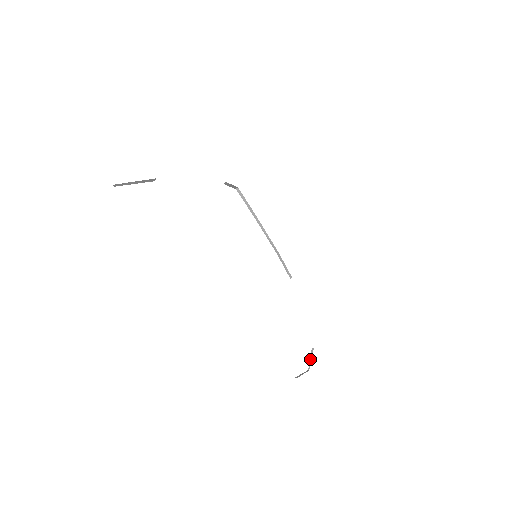
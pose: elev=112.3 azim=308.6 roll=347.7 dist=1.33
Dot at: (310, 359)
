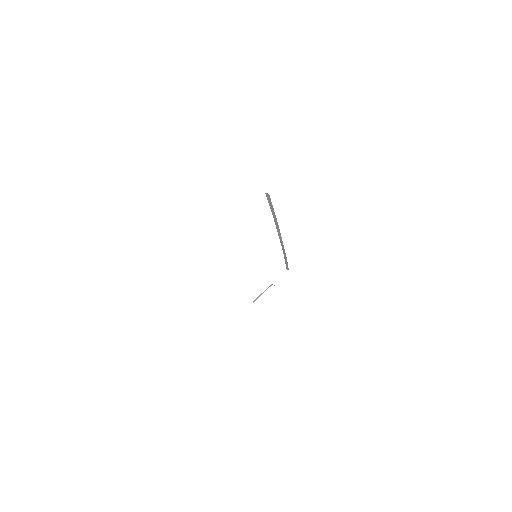
Dot at: occluded
